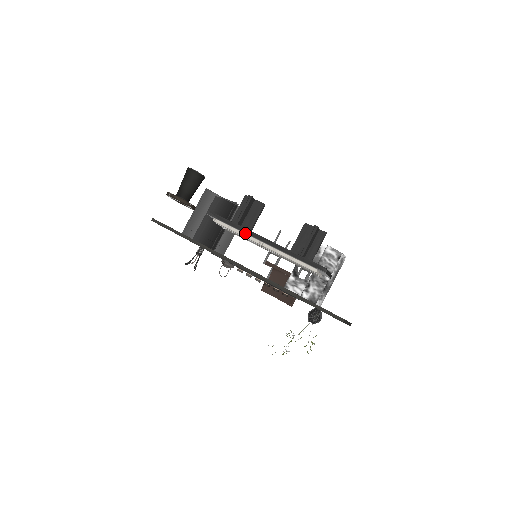
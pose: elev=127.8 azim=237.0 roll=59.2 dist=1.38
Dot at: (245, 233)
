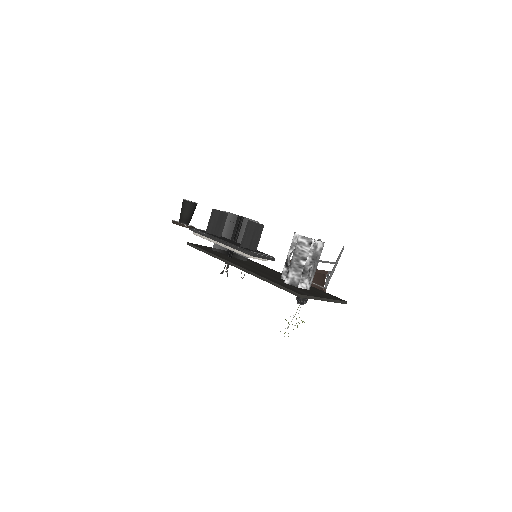
Dot at: (209, 238)
